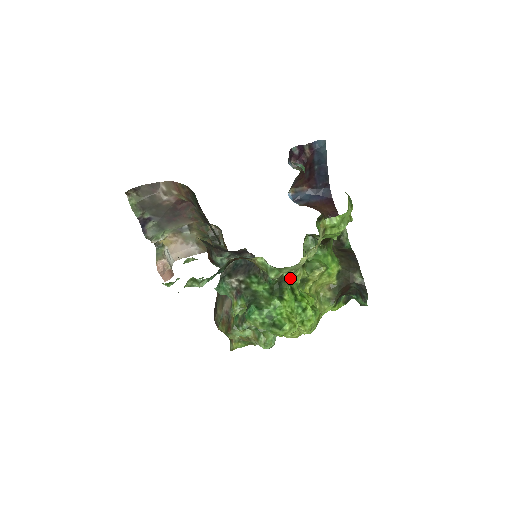
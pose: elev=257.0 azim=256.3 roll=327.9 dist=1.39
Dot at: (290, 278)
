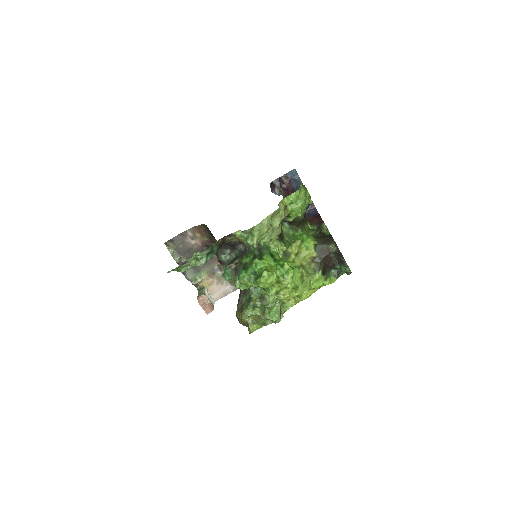
Dot at: (269, 247)
